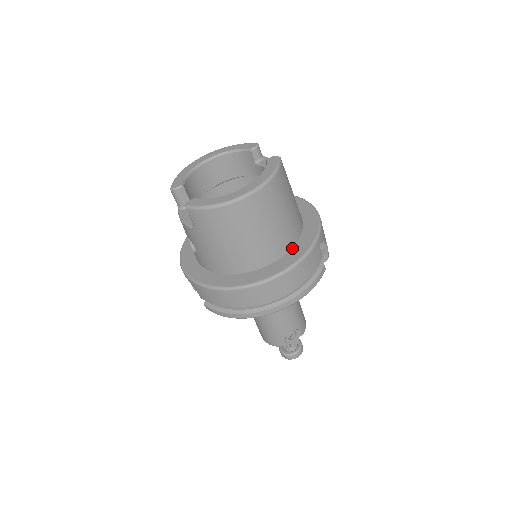
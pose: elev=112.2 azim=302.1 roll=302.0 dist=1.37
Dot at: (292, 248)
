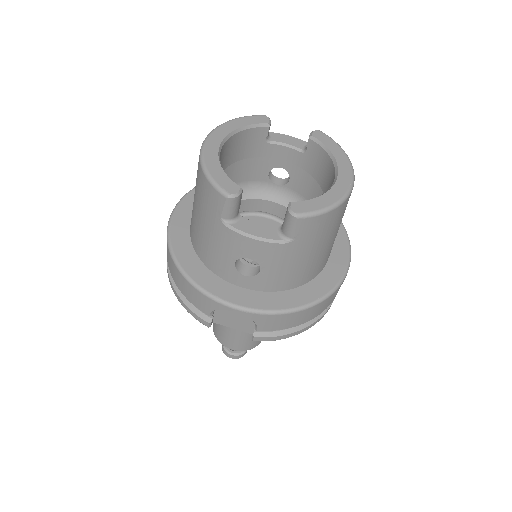
Dot at: occluded
